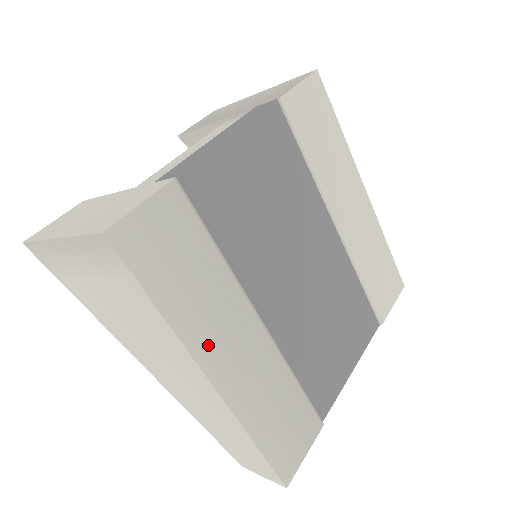
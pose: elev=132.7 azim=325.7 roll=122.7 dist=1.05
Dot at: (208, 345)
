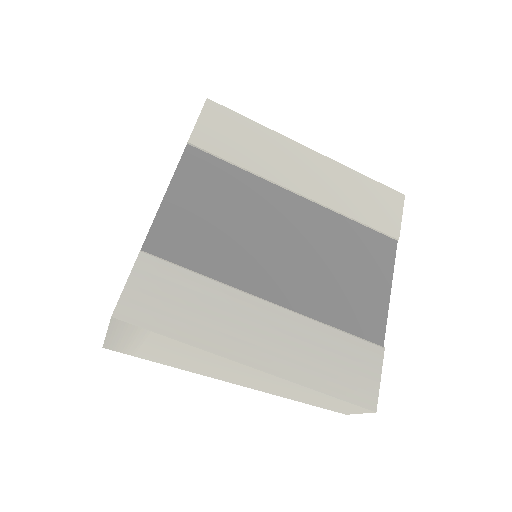
Dot at: (235, 344)
